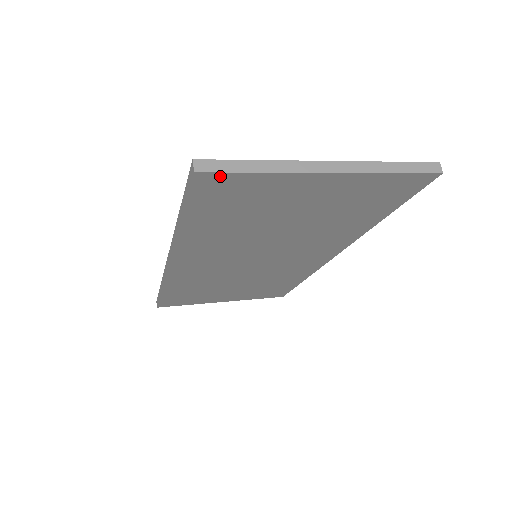
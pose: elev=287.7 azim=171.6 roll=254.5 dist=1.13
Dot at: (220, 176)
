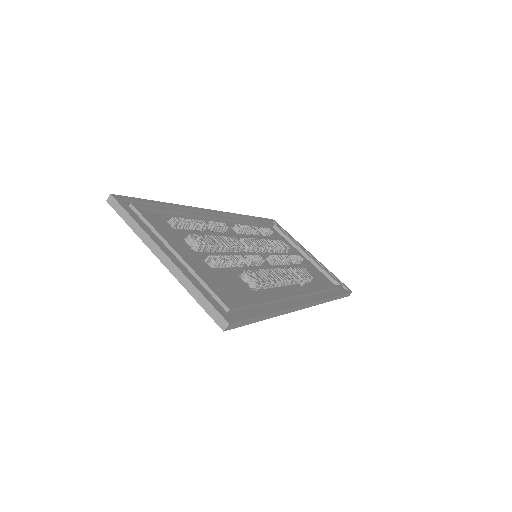
Dot at: (120, 212)
